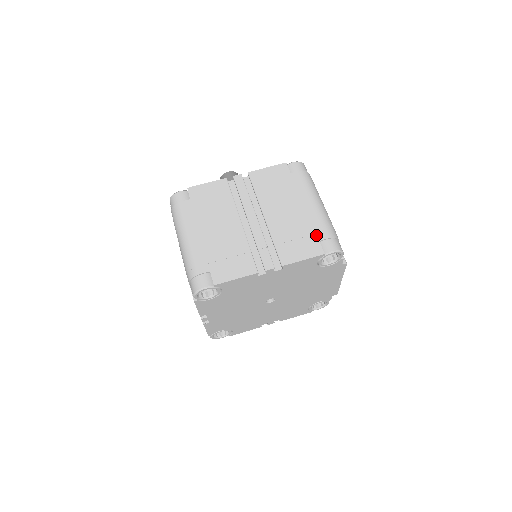
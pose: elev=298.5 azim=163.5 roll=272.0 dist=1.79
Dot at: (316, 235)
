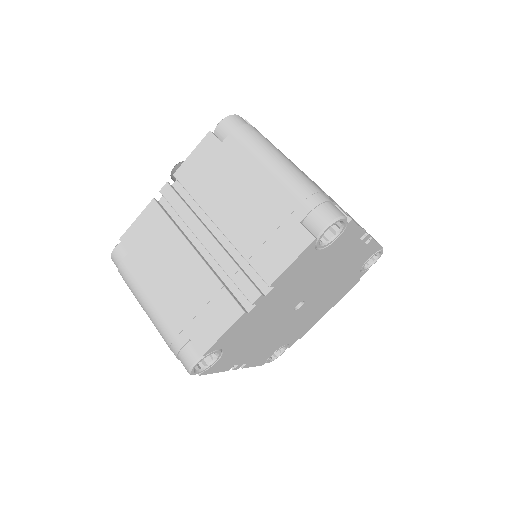
Dot at: occluded
